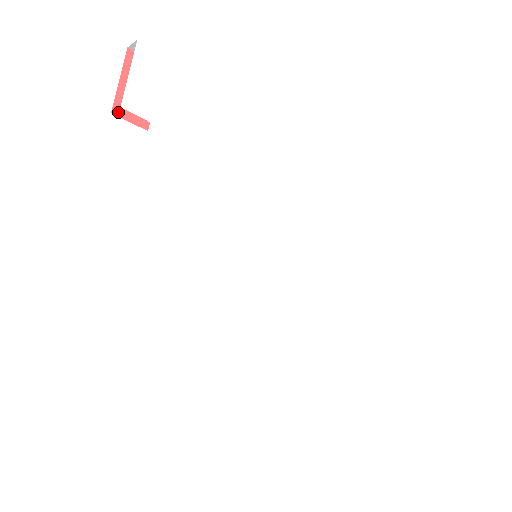
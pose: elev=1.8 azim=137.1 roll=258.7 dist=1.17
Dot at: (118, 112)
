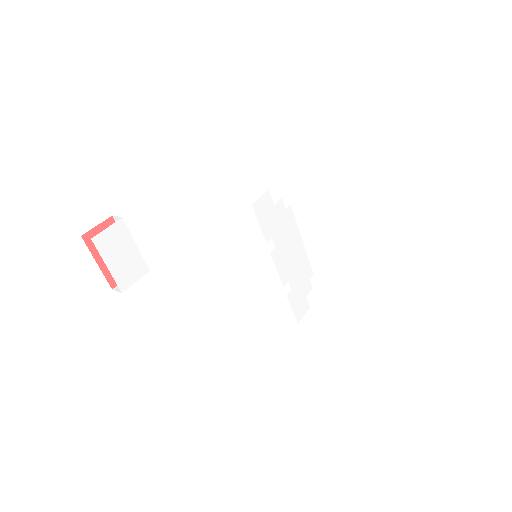
Dot at: (115, 283)
